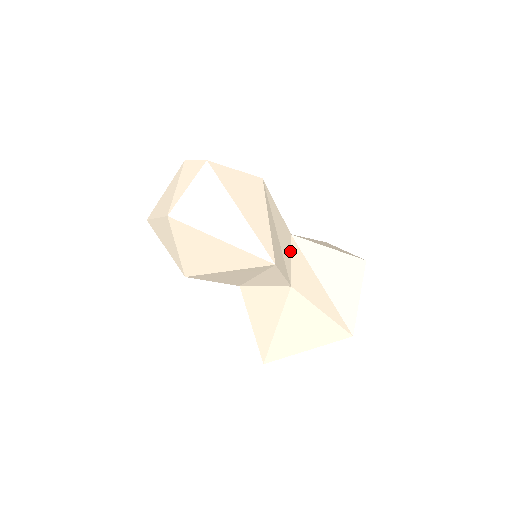
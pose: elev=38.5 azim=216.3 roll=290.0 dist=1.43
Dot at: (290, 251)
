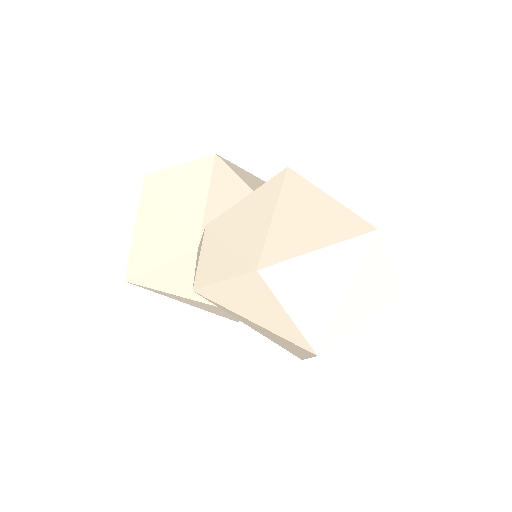
Dot at: occluded
